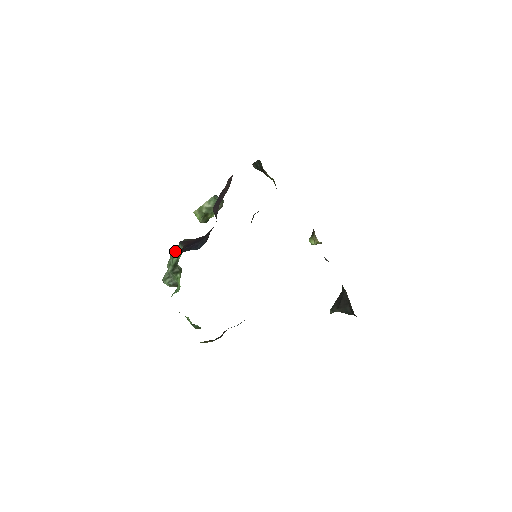
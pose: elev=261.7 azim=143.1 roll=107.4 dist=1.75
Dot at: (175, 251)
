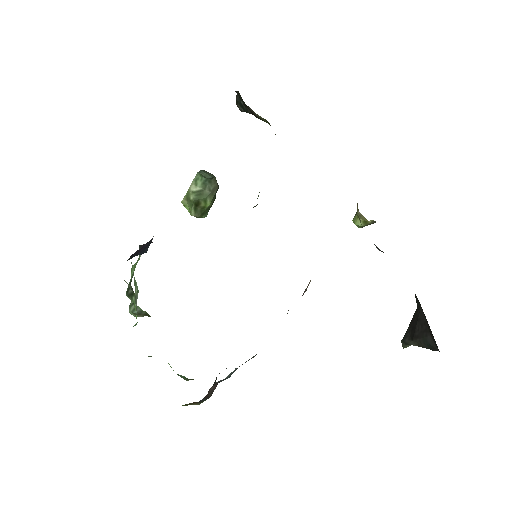
Dot at: occluded
